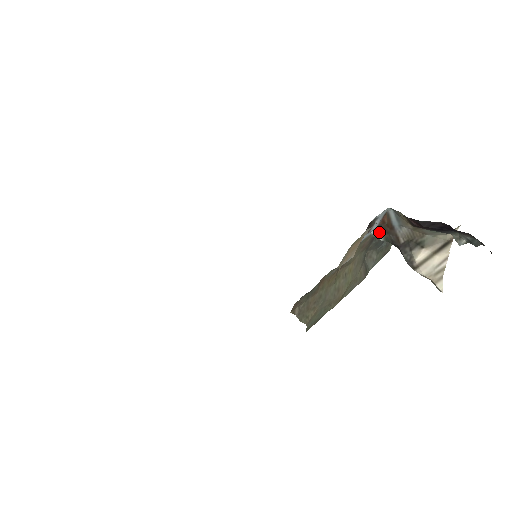
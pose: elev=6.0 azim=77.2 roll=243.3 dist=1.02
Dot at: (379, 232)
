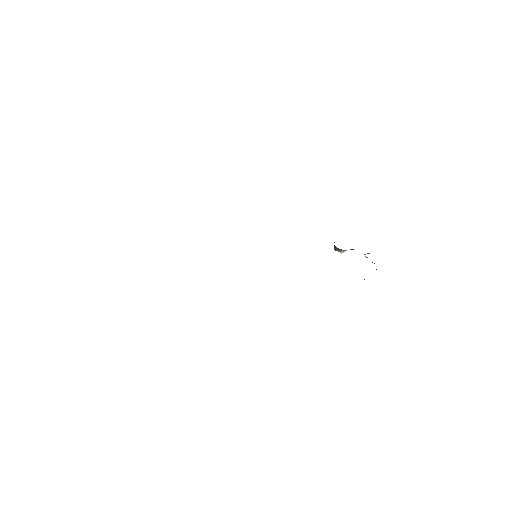
Dot at: occluded
